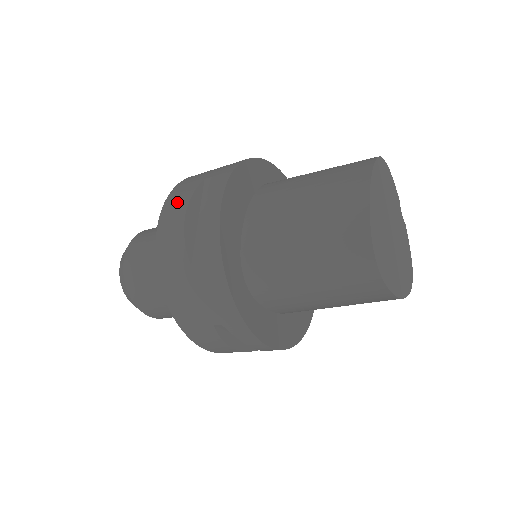
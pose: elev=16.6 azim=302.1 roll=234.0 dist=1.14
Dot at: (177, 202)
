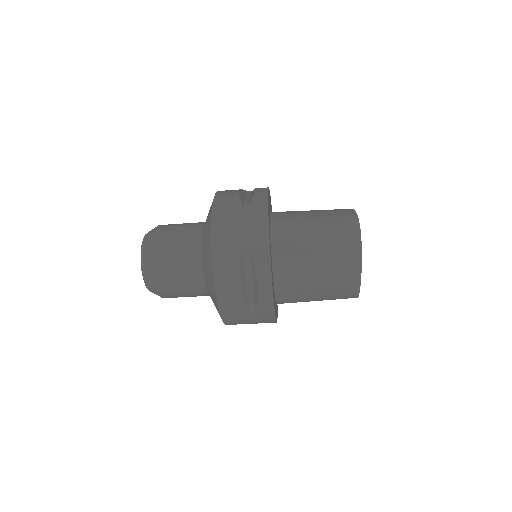
Dot at: occluded
